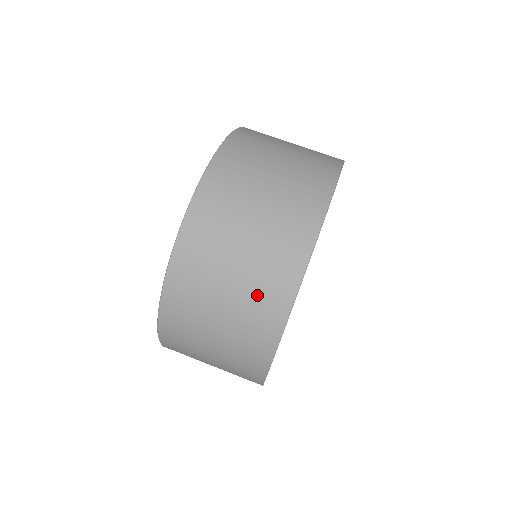
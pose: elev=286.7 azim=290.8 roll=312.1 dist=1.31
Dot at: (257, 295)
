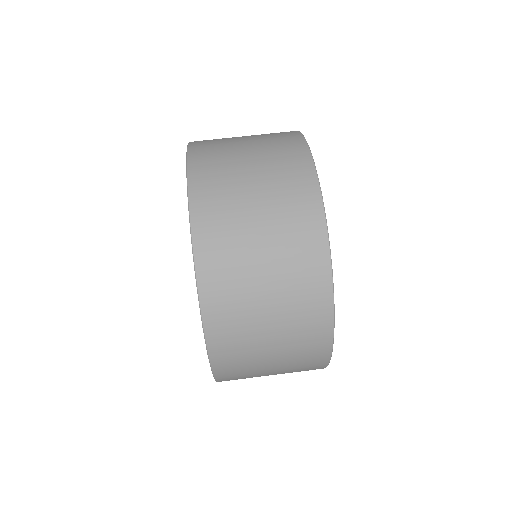
Dot at: (299, 344)
